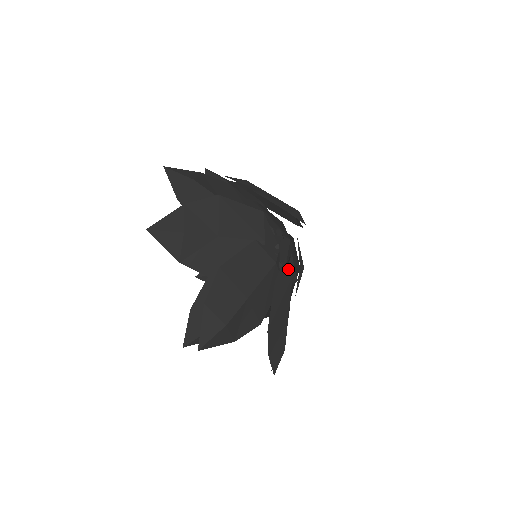
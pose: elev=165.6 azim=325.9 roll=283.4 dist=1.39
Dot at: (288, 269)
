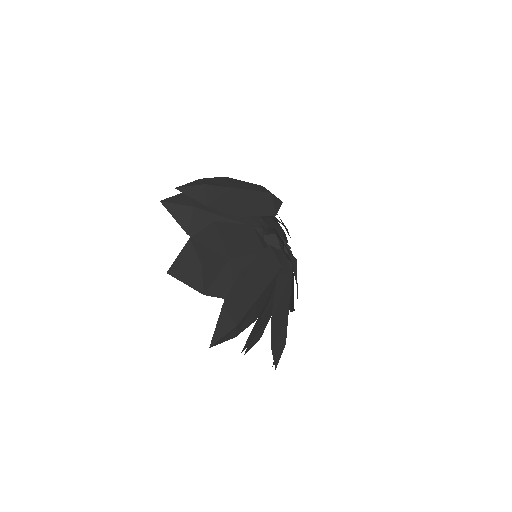
Dot at: (293, 259)
